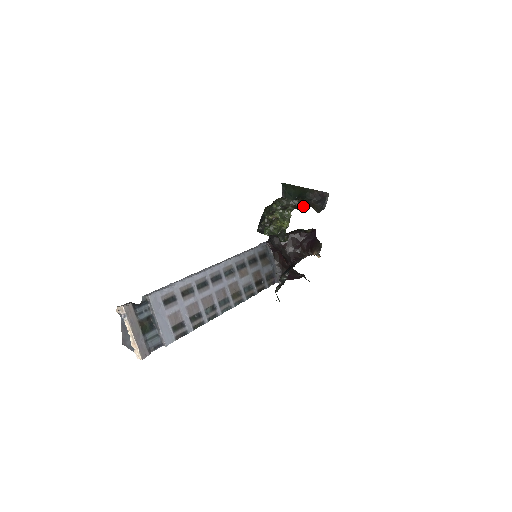
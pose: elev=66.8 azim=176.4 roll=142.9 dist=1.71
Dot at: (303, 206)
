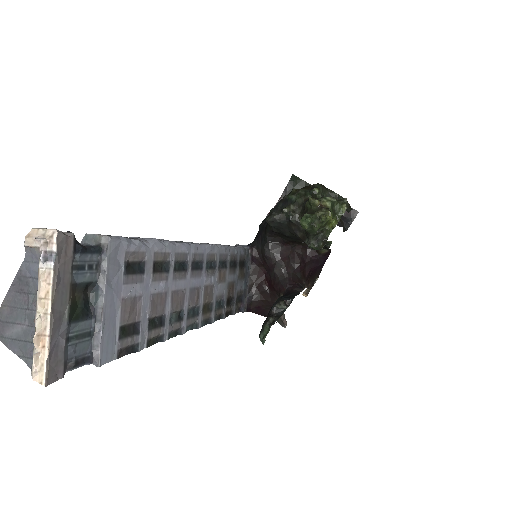
Dot at: (349, 209)
